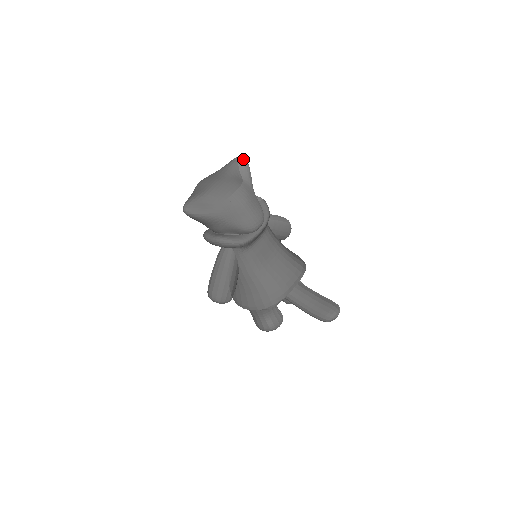
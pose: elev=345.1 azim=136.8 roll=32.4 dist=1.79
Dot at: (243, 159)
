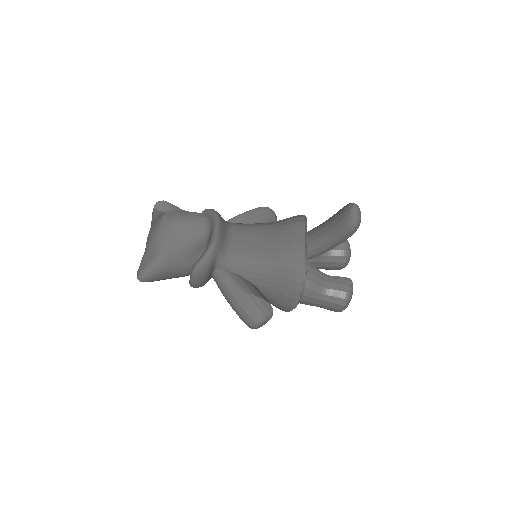
Dot at: (157, 202)
